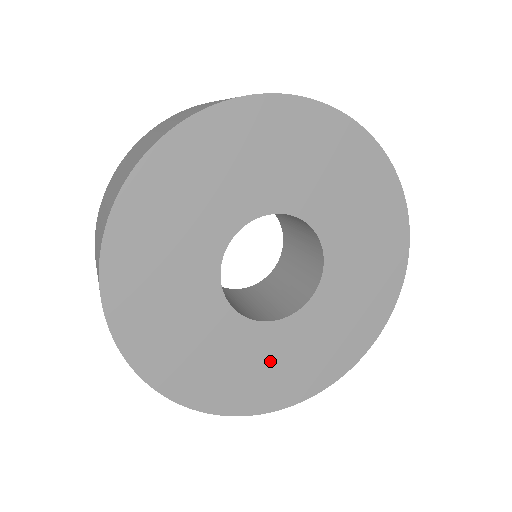
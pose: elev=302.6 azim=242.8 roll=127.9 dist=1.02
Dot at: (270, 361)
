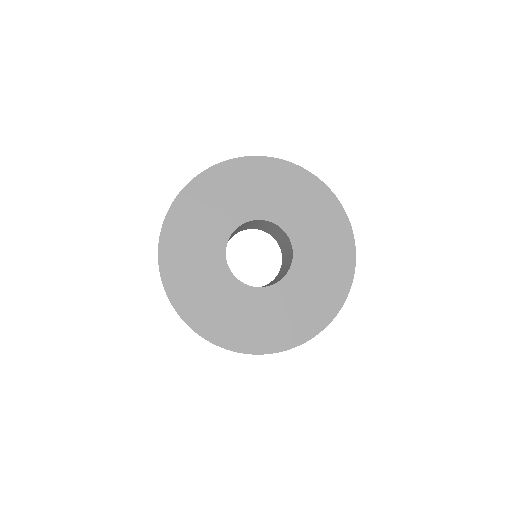
Dot at: (257, 315)
